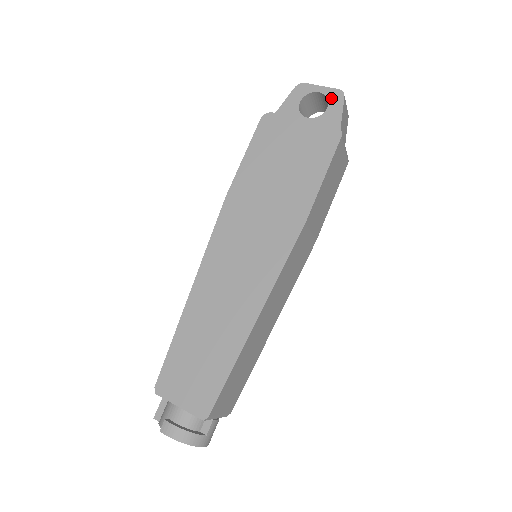
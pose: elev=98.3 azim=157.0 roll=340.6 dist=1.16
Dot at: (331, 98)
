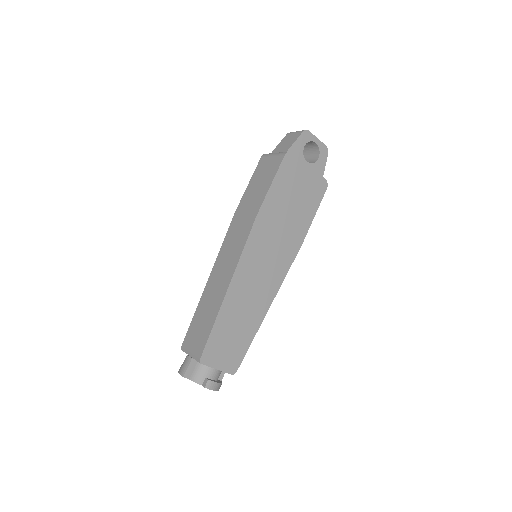
Dot at: (322, 151)
